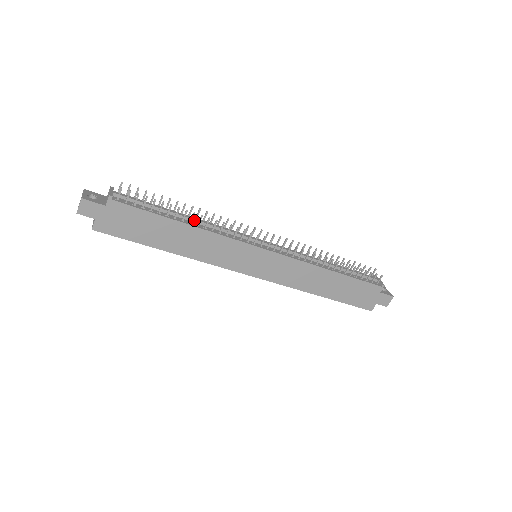
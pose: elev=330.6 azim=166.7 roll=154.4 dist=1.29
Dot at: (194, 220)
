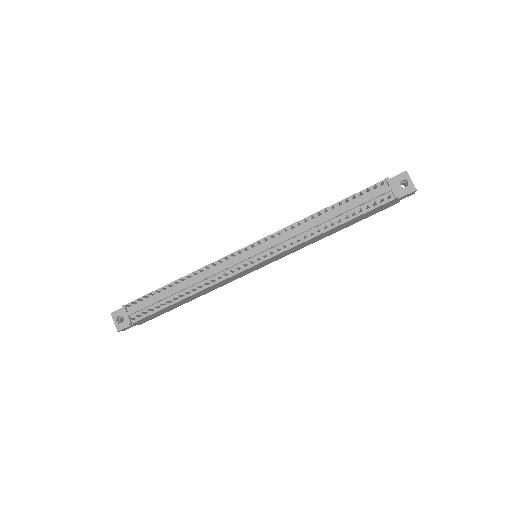
Dot at: (190, 286)
